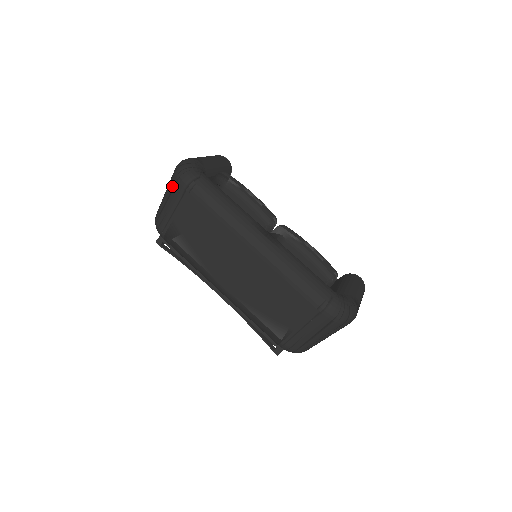
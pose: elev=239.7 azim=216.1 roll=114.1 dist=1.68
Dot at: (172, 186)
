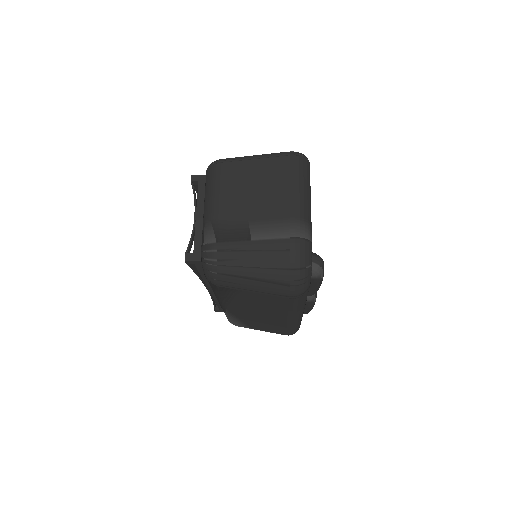
Dot at: (275, 280)
